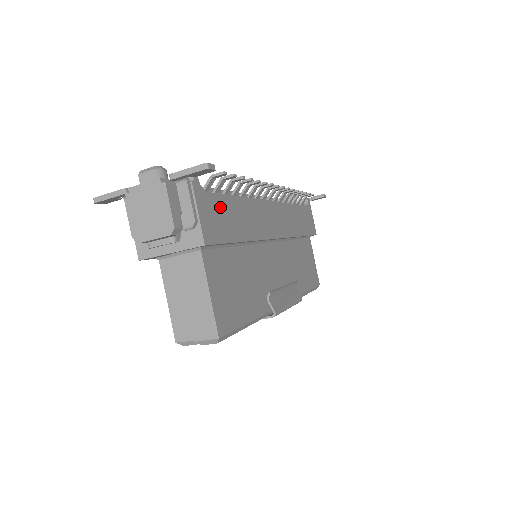
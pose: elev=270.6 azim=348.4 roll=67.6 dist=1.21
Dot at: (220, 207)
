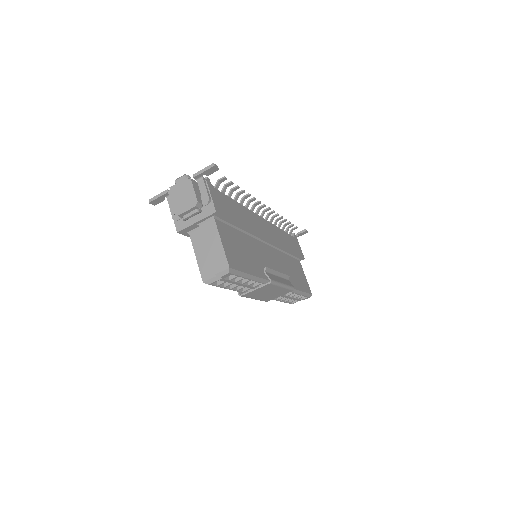
Dot at: (225, 200)
